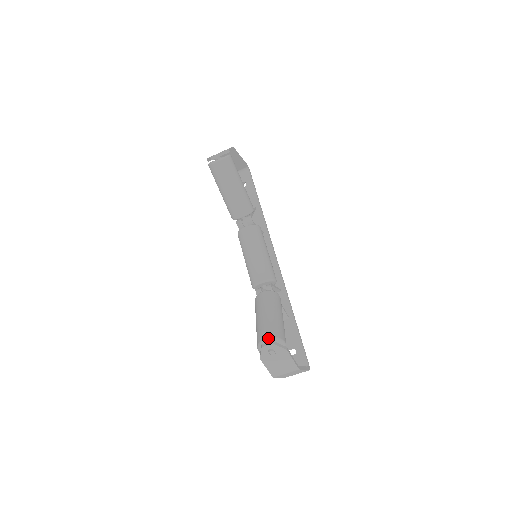
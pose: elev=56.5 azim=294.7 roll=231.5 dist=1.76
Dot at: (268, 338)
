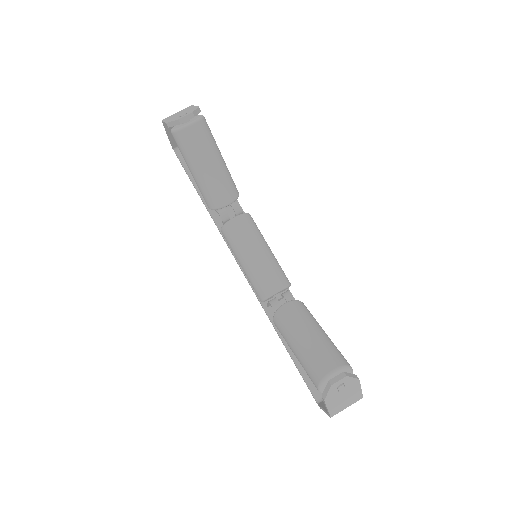
Dot at: (336, 370)
